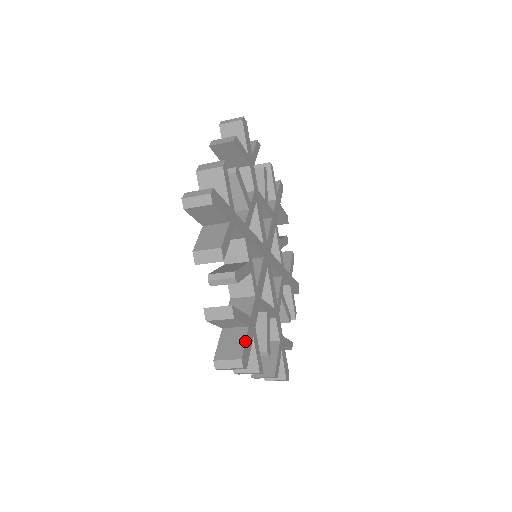
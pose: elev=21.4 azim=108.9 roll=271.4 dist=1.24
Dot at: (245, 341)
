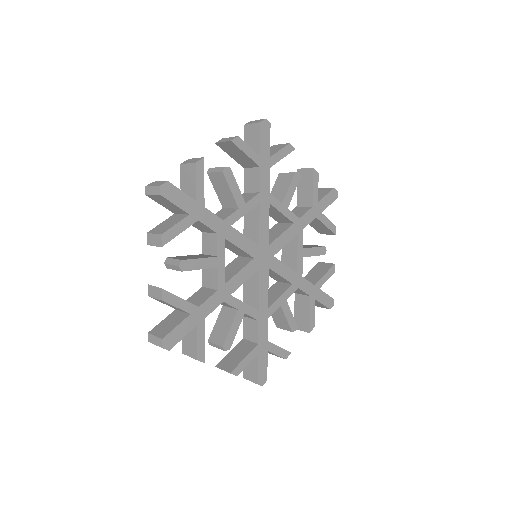
Dot at: (258, 368)
